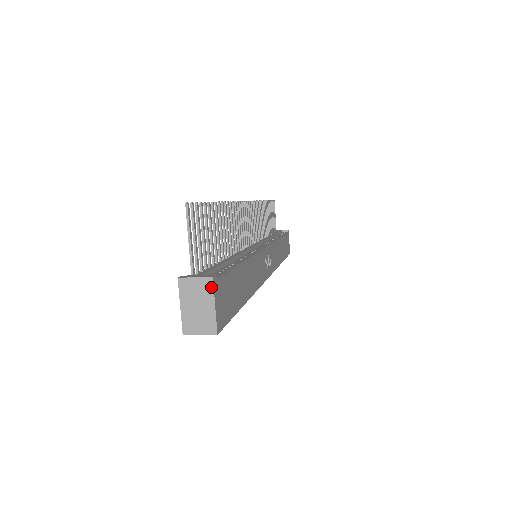
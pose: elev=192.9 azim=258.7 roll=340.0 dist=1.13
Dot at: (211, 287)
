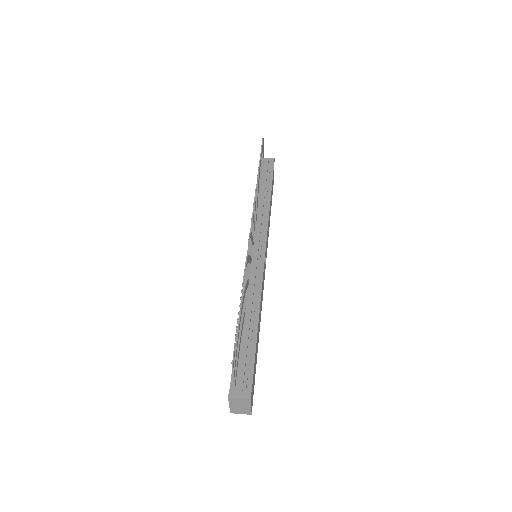
Dot at: (249, 402)
